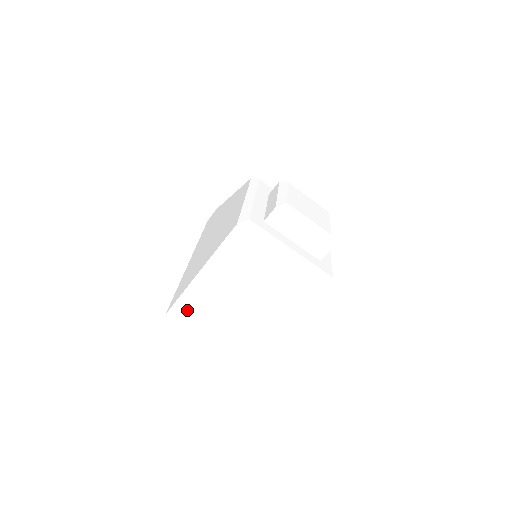
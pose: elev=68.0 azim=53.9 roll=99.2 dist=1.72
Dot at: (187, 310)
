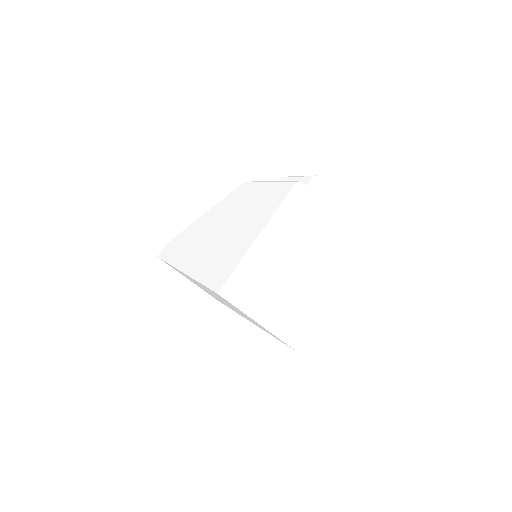
Dot at: (240, 285)
